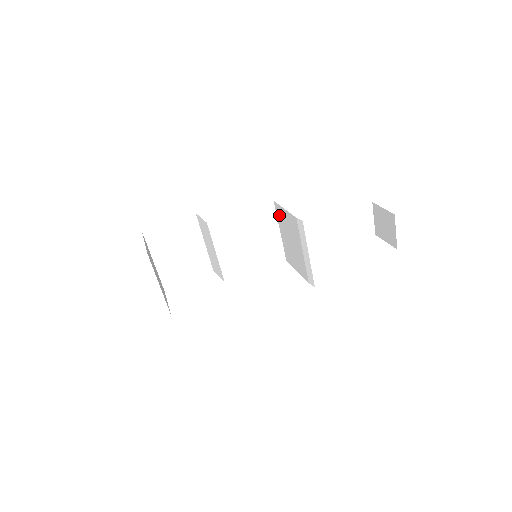
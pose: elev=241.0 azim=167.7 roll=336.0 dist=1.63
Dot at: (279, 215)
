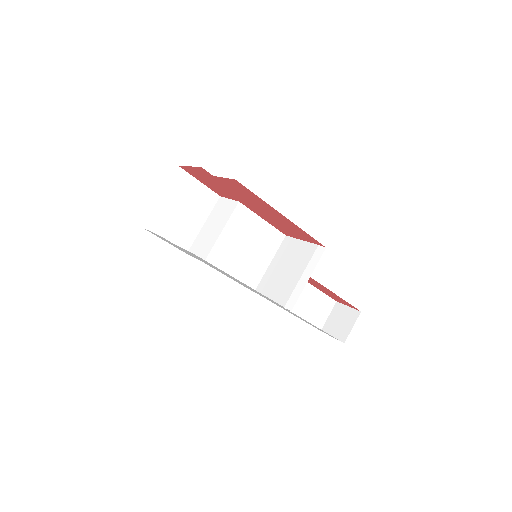
Dot at: (284, 247)
